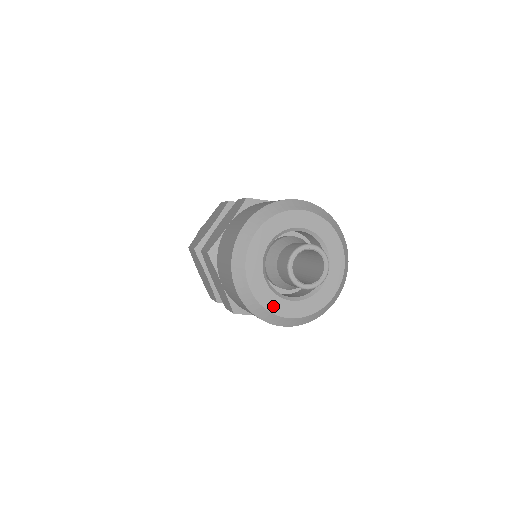
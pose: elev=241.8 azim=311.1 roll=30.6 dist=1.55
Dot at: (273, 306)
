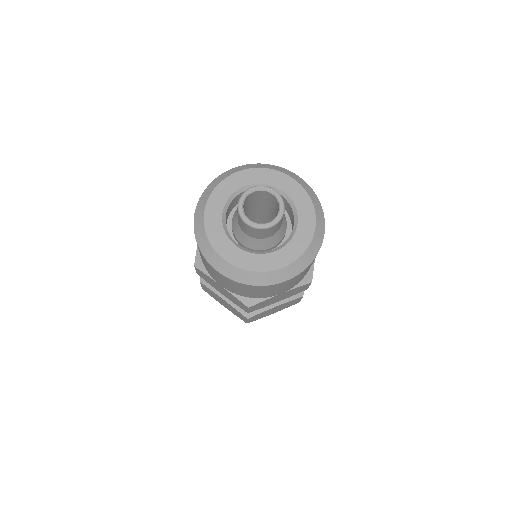
Dot at: (257, 265)
